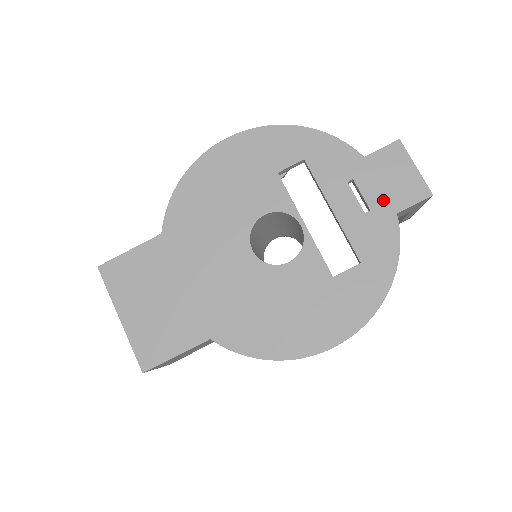
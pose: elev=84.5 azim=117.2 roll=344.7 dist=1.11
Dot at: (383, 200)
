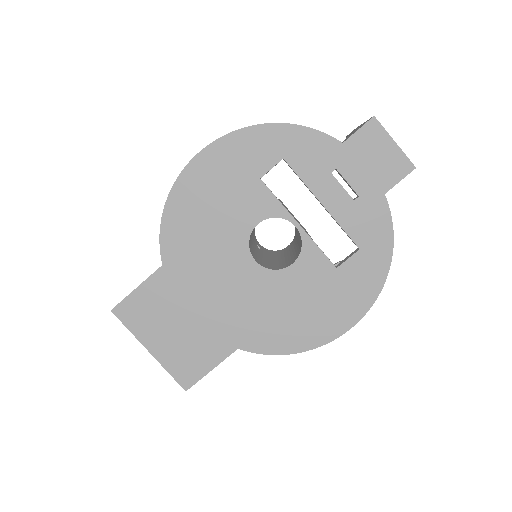
Dot at: (369, 183)
